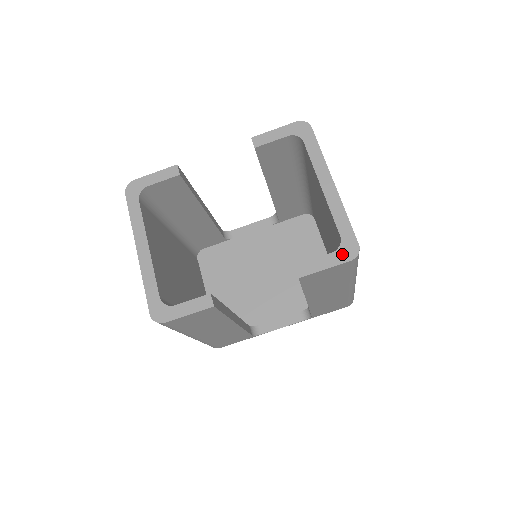
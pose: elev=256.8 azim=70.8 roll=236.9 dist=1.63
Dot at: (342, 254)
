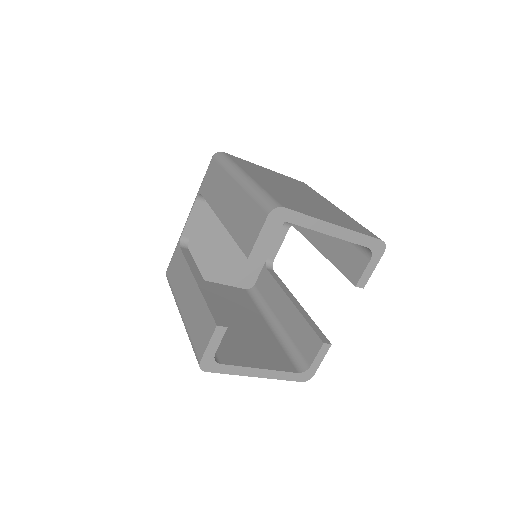
Dot at: (377, 255)
